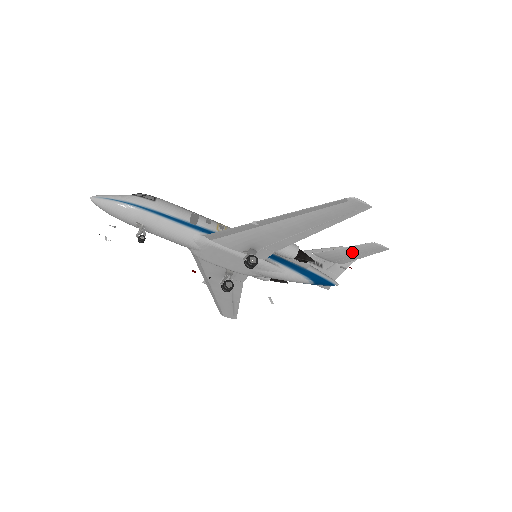
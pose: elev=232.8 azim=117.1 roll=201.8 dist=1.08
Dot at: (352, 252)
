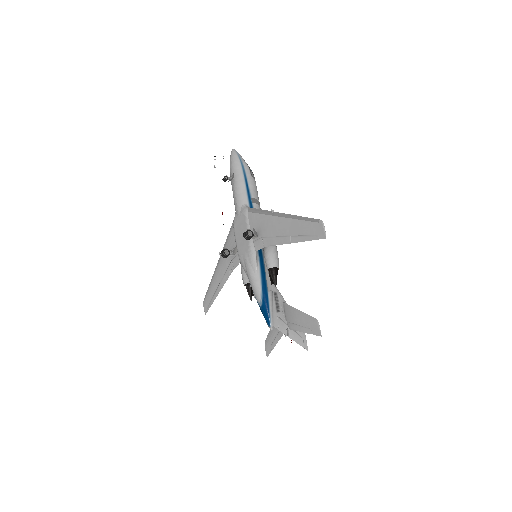
Dot at: (302, 319)
